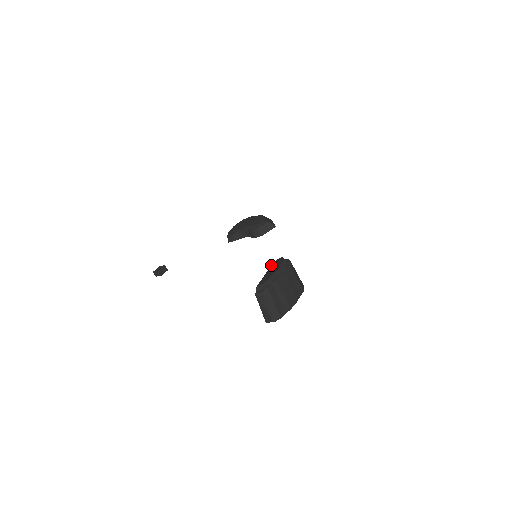
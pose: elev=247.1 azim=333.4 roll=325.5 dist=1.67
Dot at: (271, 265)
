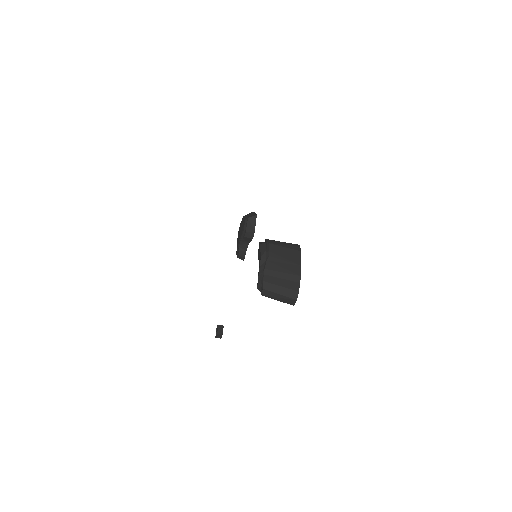
Dot at: (258, 258)
